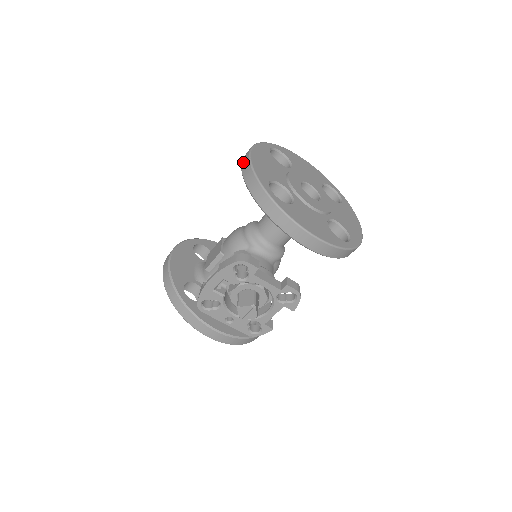
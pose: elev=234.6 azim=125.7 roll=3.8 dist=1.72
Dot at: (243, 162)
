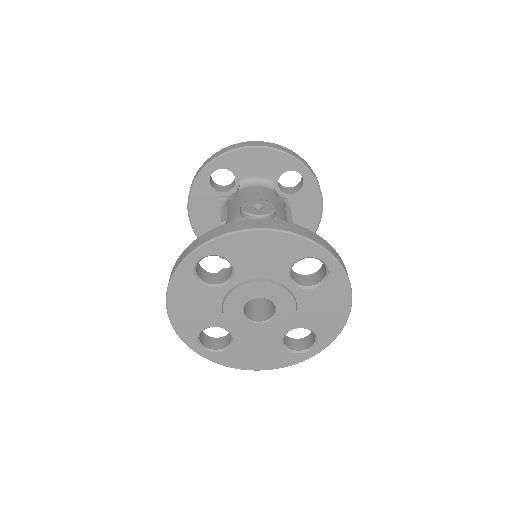
Dot at: occluded
